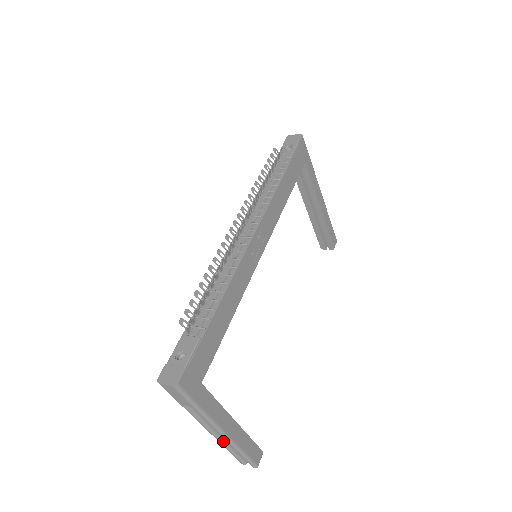
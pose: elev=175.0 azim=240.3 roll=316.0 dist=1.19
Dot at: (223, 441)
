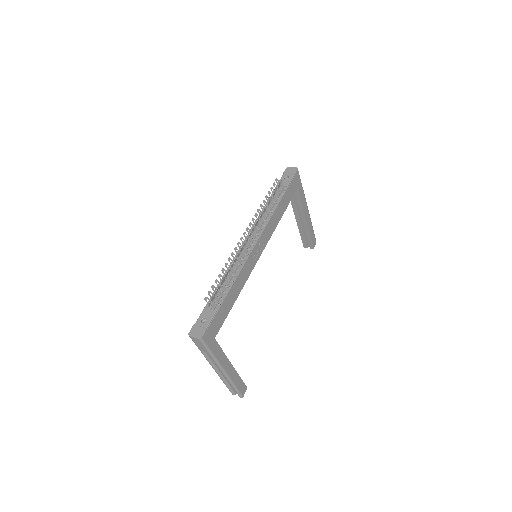
Dot at: (222, 377)
